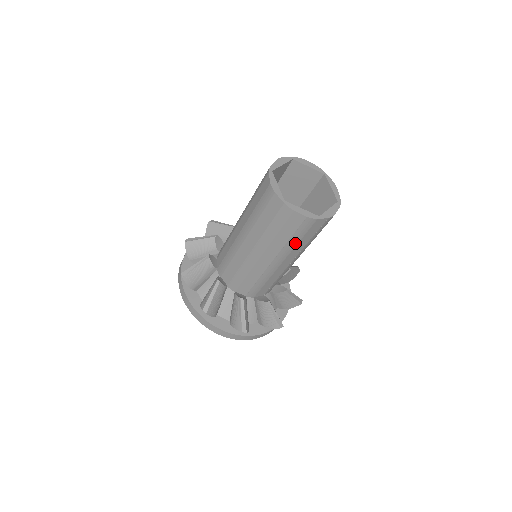
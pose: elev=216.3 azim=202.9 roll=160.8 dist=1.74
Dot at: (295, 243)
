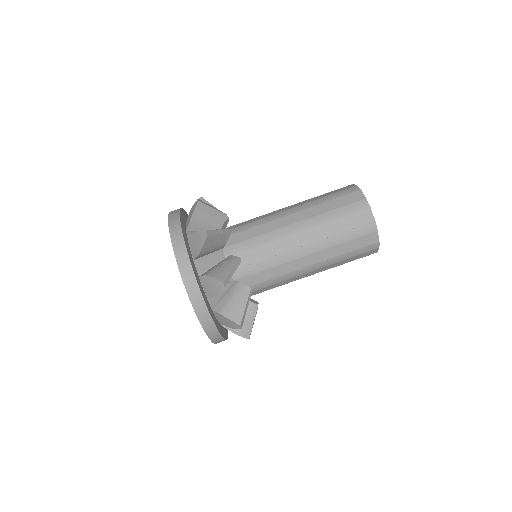
Dot at: (332, 219)
